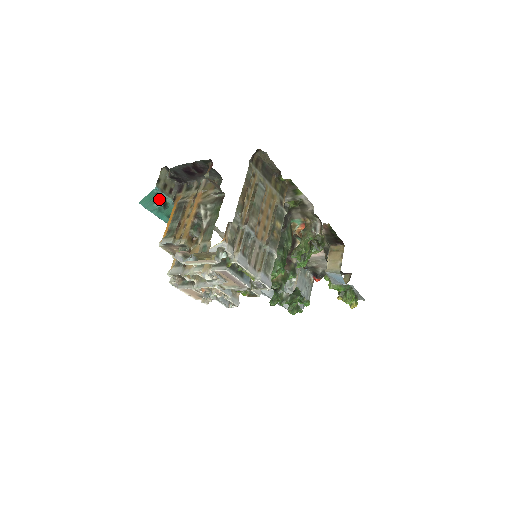
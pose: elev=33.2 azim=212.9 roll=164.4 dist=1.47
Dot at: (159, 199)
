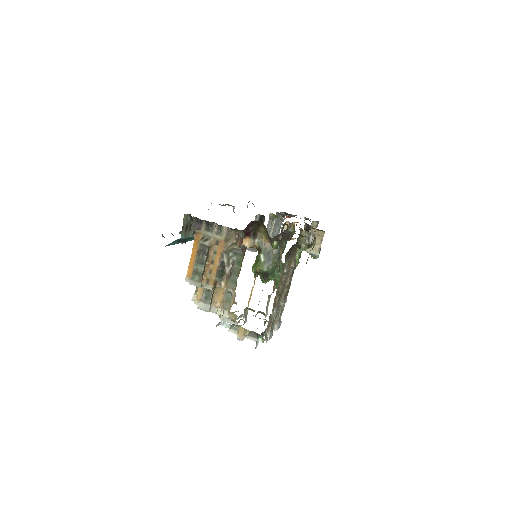
Dot at: (182, 240)
